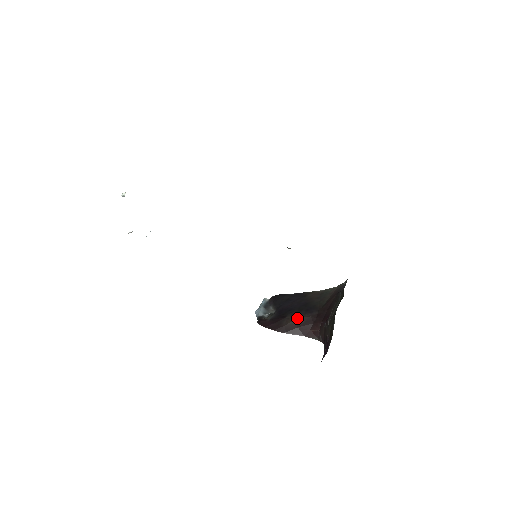
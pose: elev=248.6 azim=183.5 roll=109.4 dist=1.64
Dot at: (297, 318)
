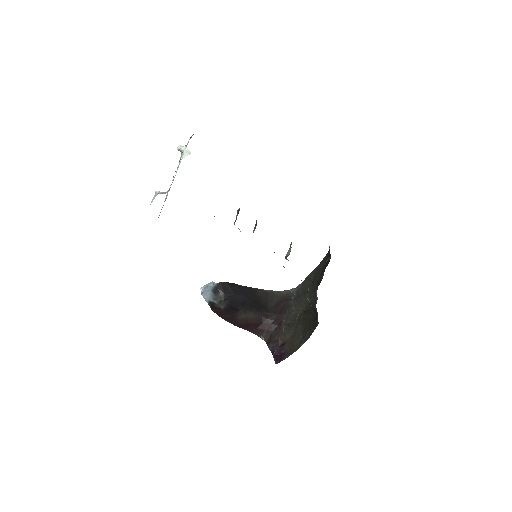
Dot at: (250, 314)
